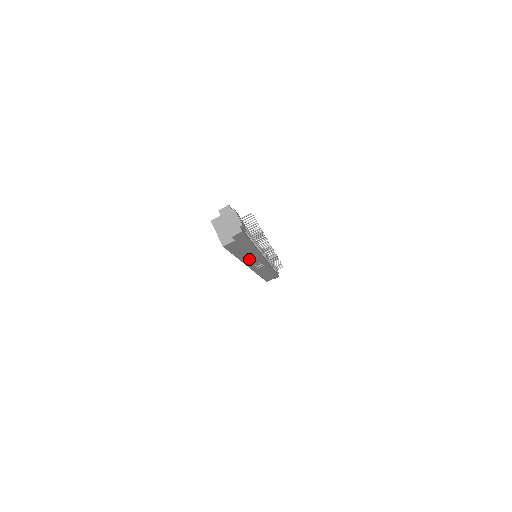
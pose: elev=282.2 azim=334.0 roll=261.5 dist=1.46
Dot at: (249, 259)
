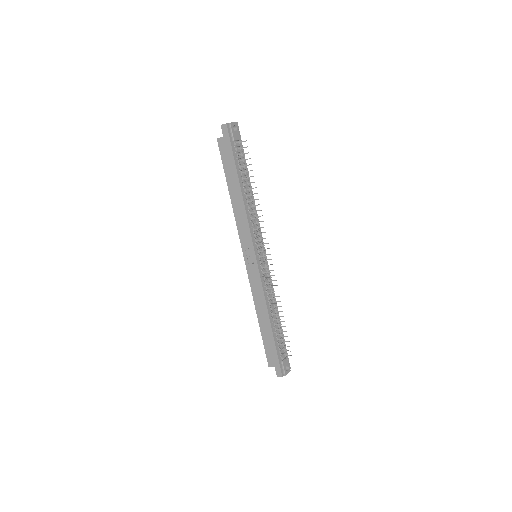
Dot at: (239, 214)
